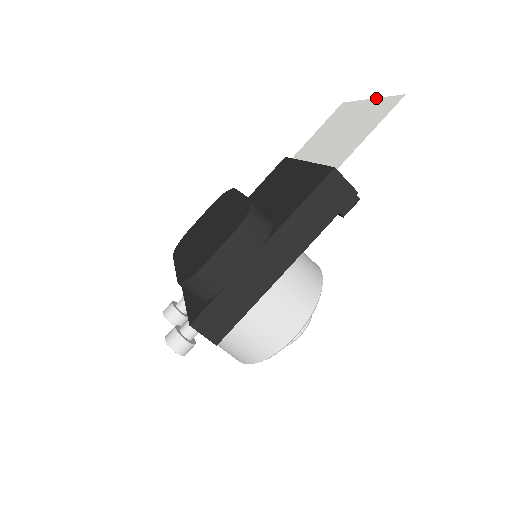
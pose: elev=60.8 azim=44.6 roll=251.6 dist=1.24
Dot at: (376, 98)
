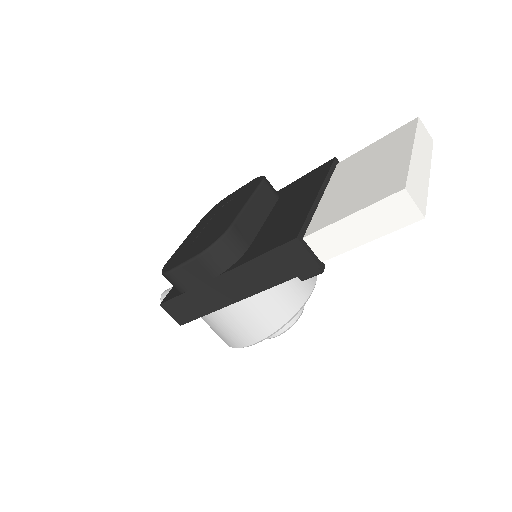
Dot at: (410, 155)
